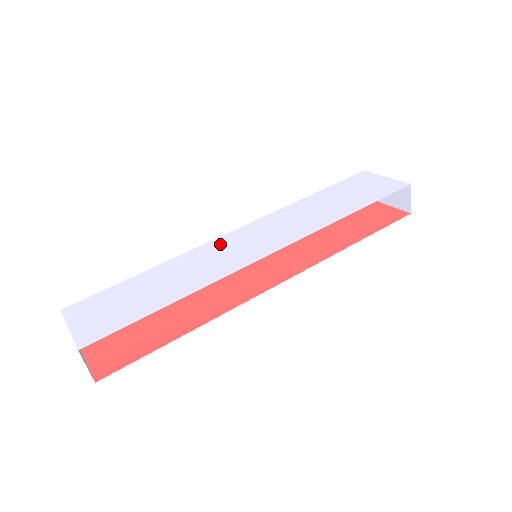
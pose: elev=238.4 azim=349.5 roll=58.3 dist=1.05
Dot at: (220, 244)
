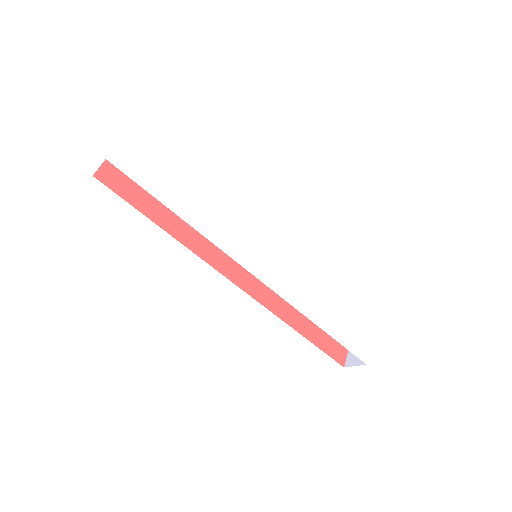
Dot at: (255, 223)
